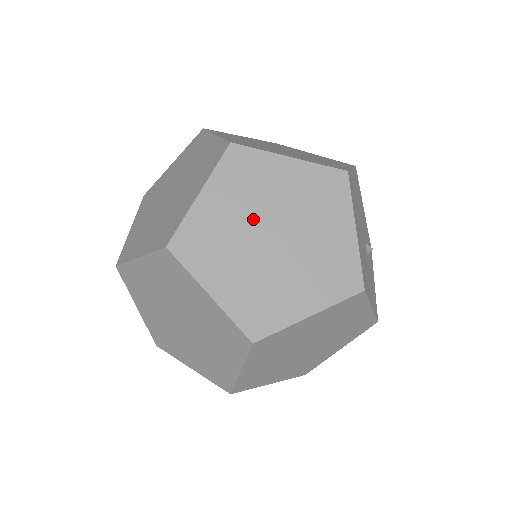
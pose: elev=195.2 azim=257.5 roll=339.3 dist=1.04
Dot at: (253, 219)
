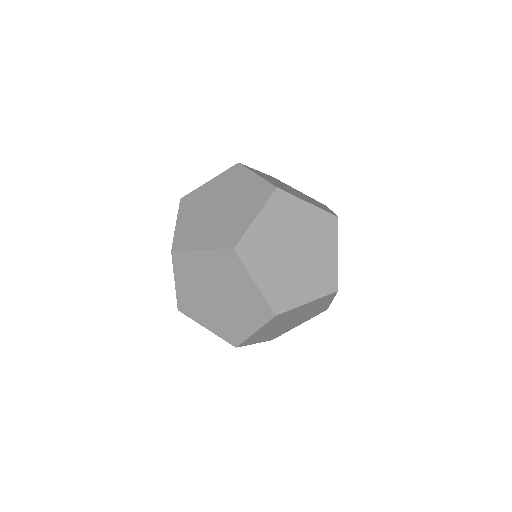
Dot at: (284, 239)
